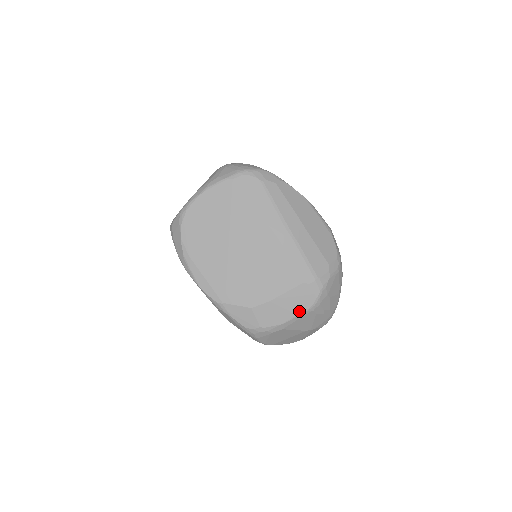
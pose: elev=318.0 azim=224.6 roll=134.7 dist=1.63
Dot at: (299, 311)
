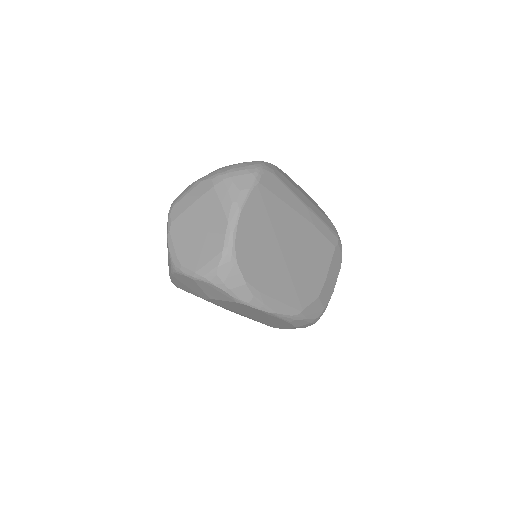
Dot at: (338, 273)
